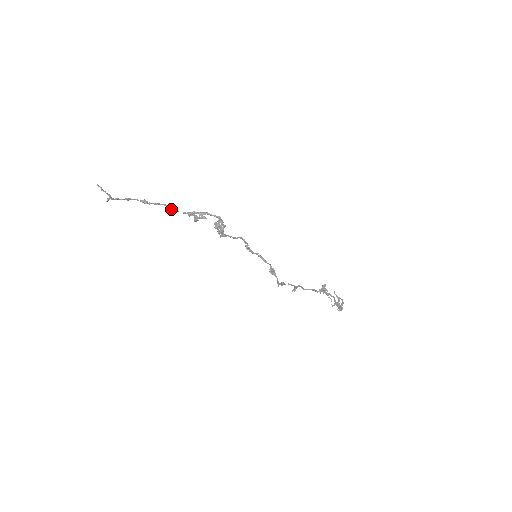
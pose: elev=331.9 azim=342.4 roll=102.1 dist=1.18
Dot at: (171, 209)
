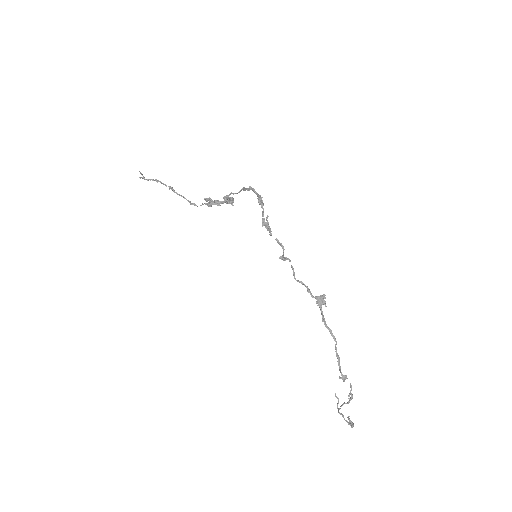
Dot at: (192, 204)
